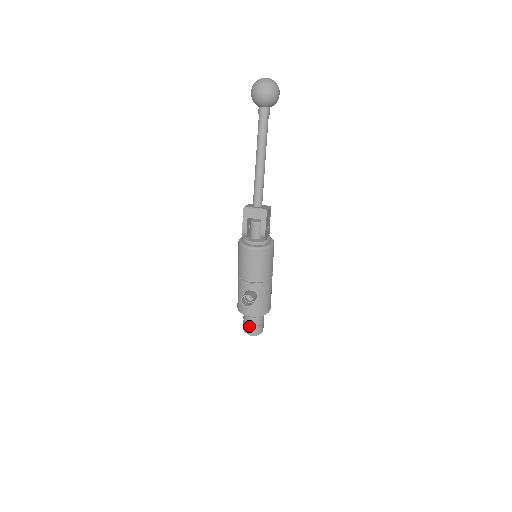
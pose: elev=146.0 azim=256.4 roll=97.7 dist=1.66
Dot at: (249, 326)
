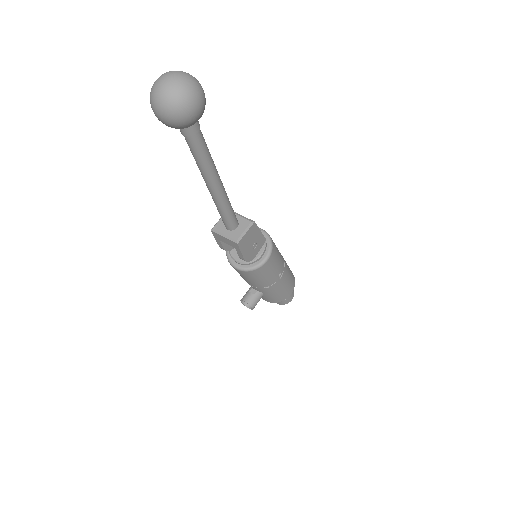
Dot at: occluded
